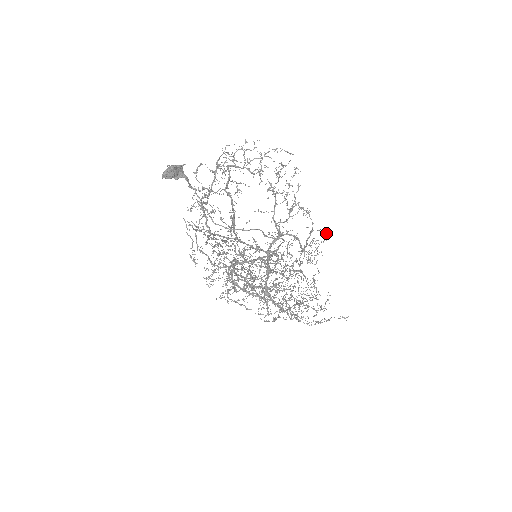
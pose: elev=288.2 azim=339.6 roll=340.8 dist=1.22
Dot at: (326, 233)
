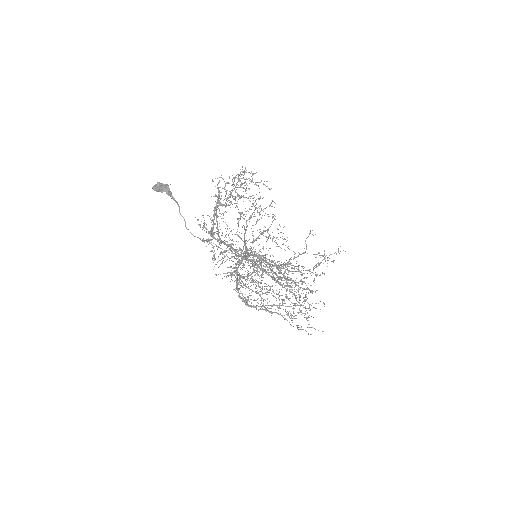
Dot at: occluded
